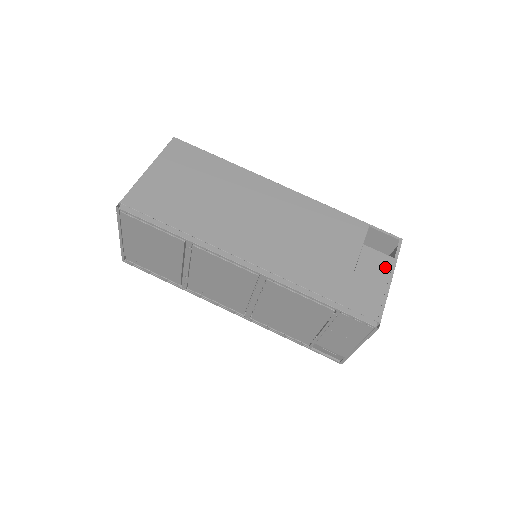
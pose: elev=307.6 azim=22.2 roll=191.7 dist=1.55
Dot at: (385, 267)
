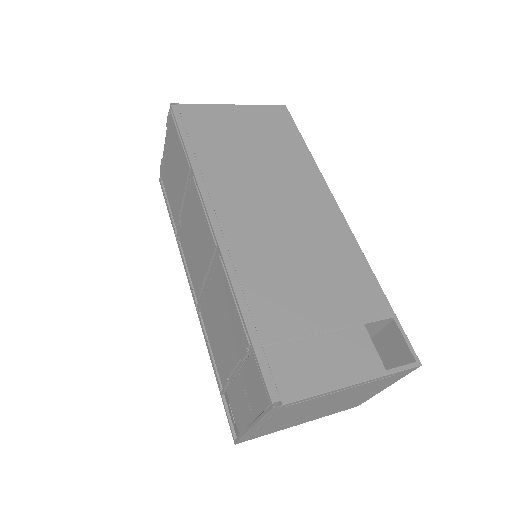
Dot at: (363, 366)
